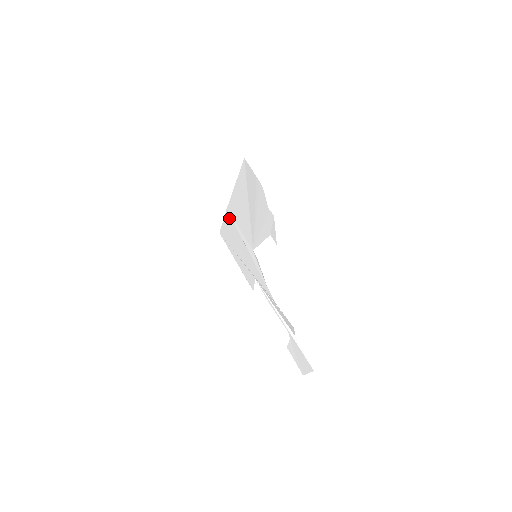
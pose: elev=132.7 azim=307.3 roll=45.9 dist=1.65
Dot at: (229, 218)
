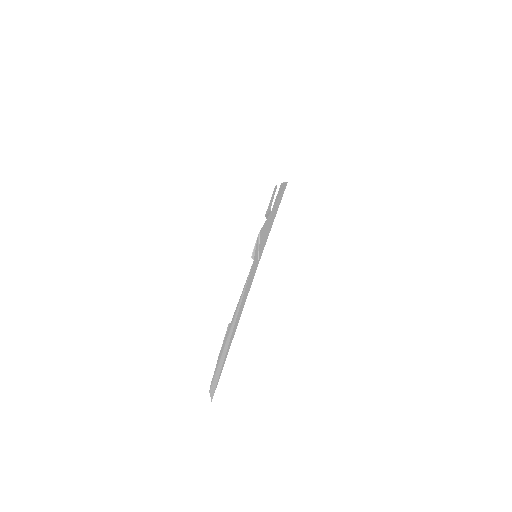
Dot at: (261, 253)
